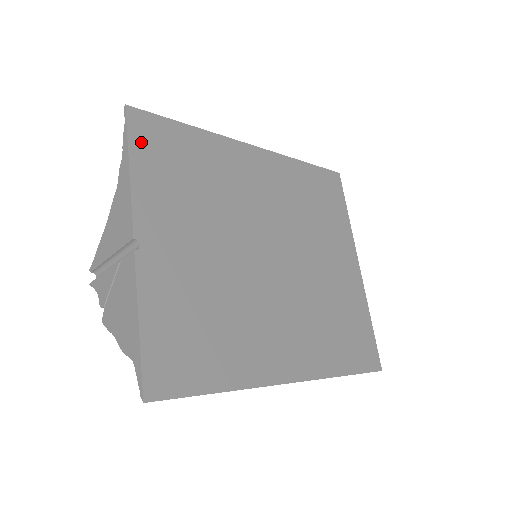
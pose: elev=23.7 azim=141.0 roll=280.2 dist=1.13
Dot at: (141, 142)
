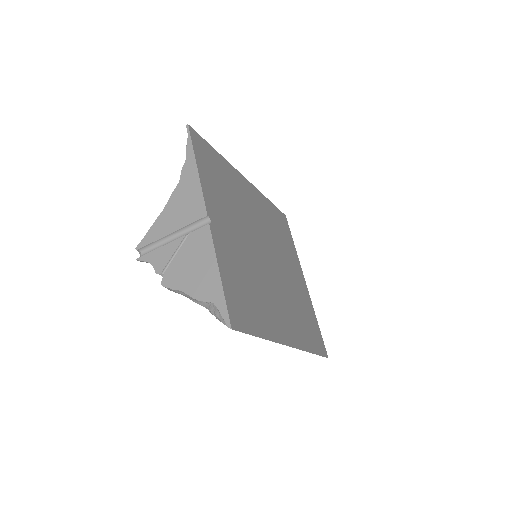
Dot at: (199, 152)
